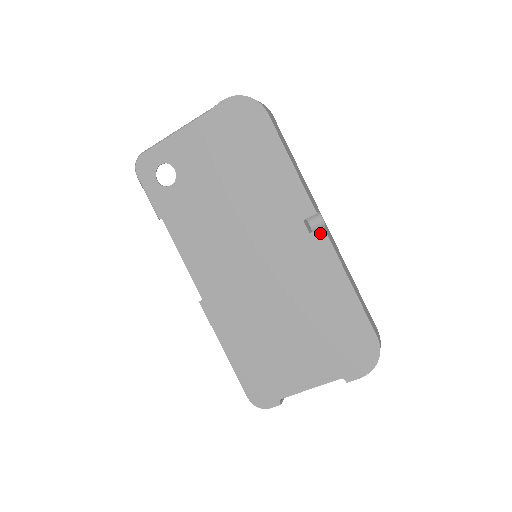
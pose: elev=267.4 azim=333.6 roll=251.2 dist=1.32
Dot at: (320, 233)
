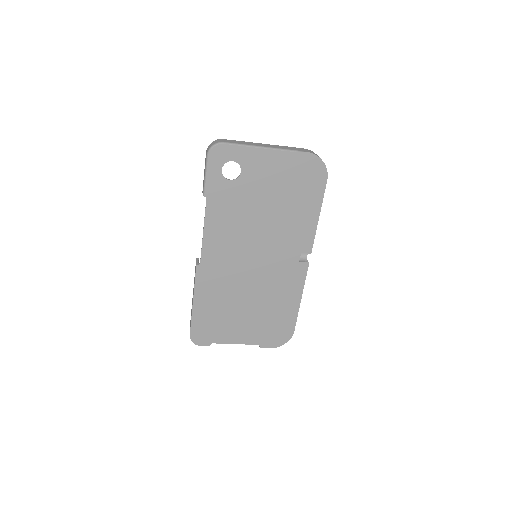
Dot at: (305, 265)
